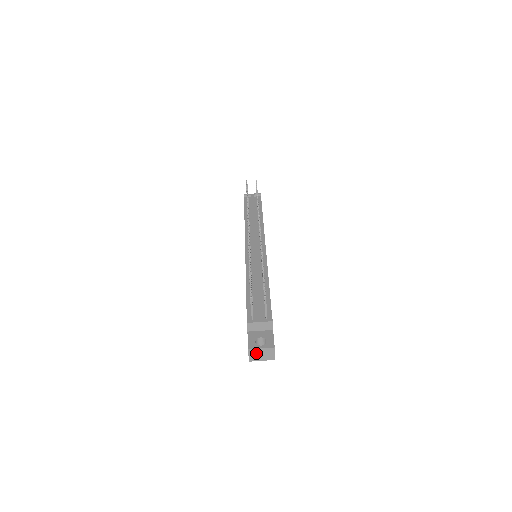
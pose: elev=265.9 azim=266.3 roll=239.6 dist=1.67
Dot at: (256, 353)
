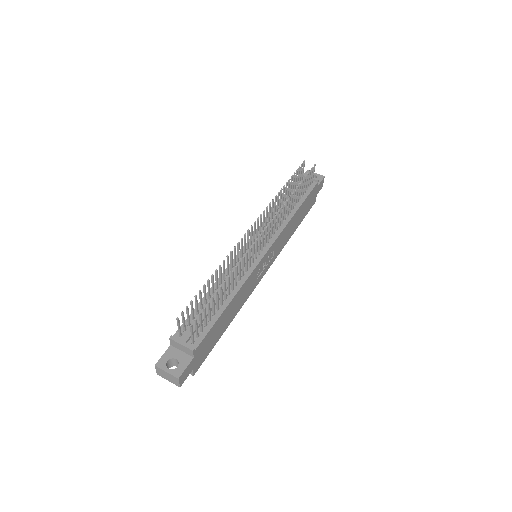
Dot at: (162, 372)
